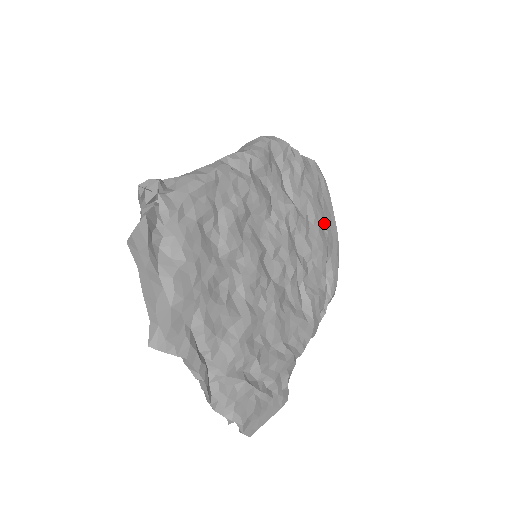
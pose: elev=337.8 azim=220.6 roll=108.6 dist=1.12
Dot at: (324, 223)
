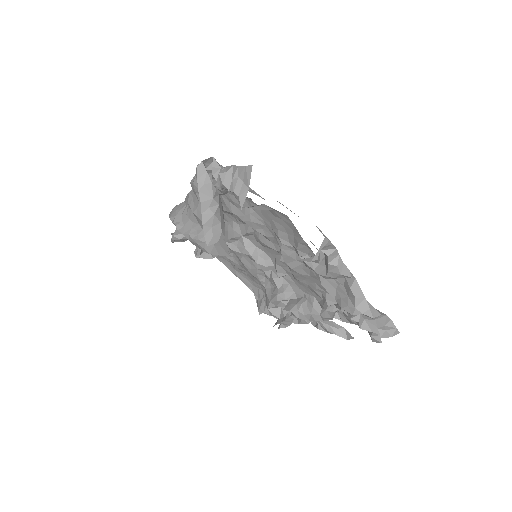
Dot at: occluded
